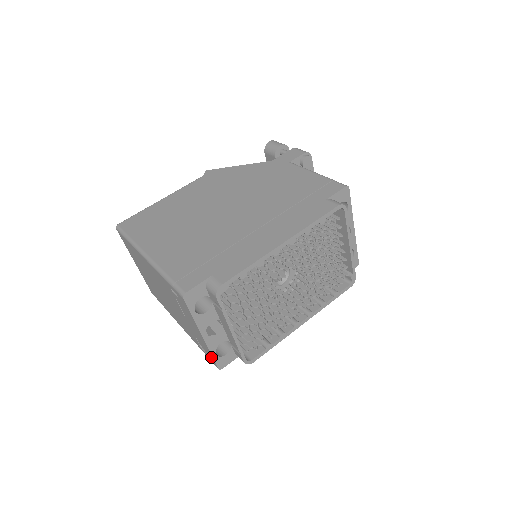
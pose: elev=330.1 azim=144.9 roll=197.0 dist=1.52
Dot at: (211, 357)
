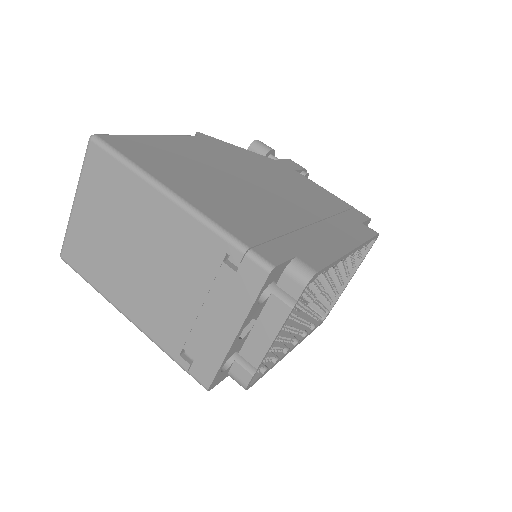
Dot at: (210, 370)
